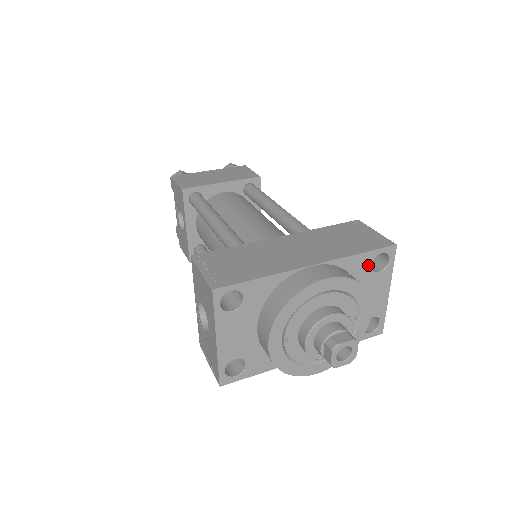
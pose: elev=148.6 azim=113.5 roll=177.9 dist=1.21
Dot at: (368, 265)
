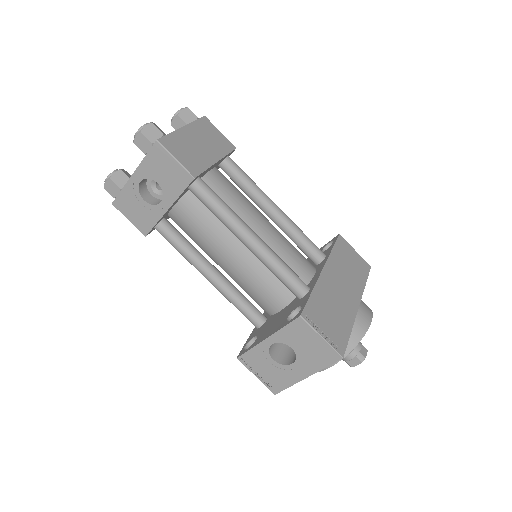
Dot at: occluded
